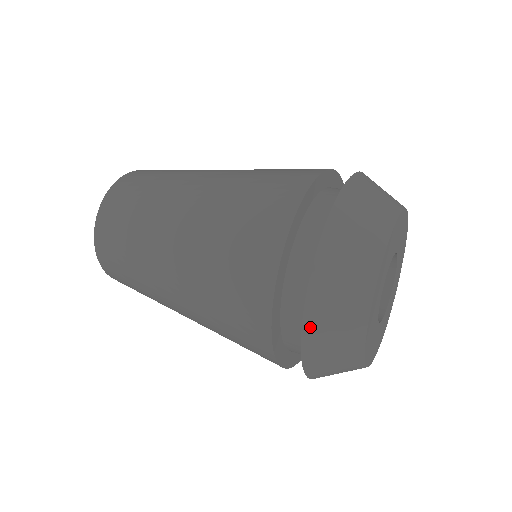
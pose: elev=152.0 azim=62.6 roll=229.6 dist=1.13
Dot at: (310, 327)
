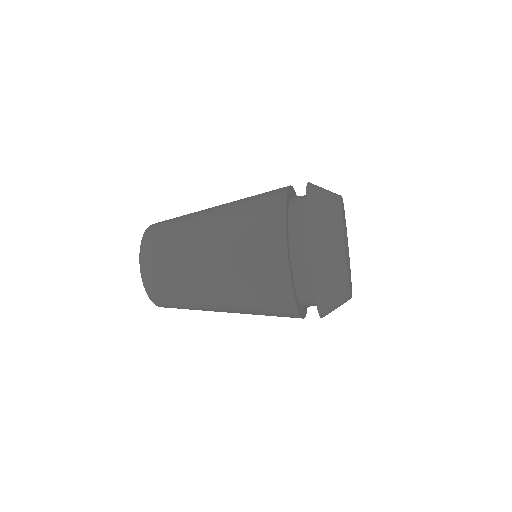
Dot at: (311, 187)
